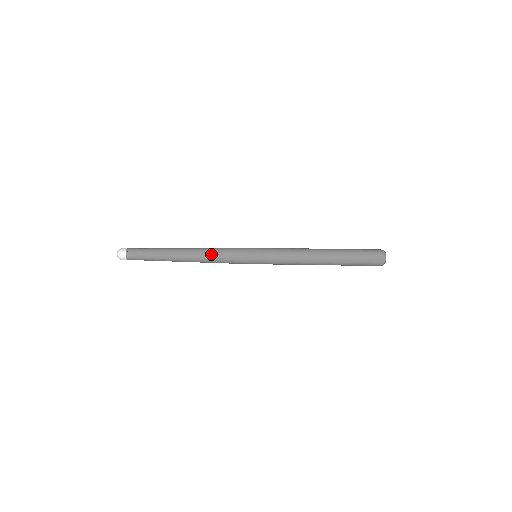
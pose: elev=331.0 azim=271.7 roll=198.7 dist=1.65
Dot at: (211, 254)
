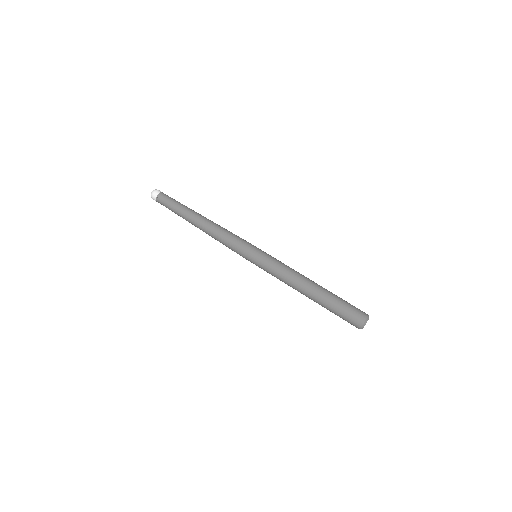
Dot at: occluded
